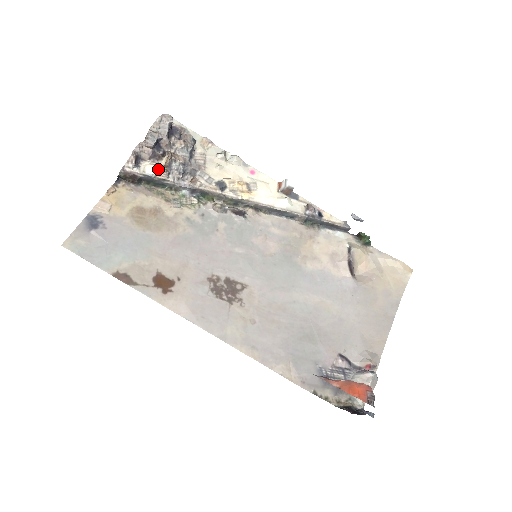
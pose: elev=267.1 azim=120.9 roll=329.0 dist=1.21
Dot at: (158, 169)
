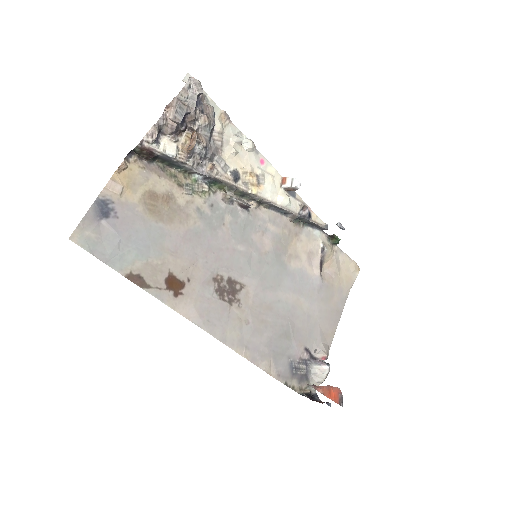
Dot at: (178, 148)
